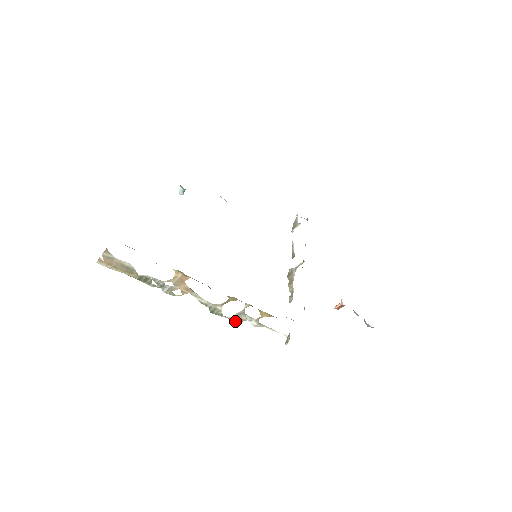
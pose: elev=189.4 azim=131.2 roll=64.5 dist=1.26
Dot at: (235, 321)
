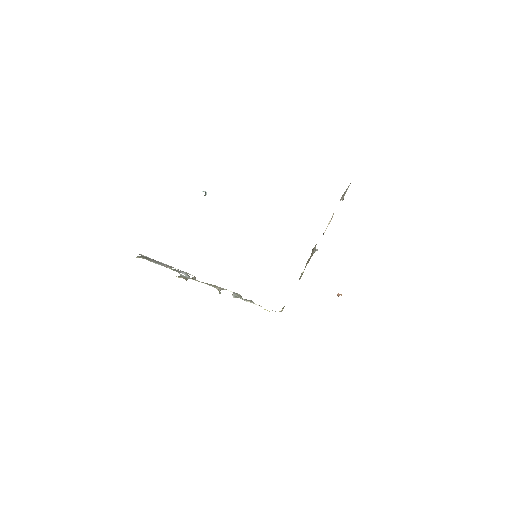
Dot at: (237, 294)
